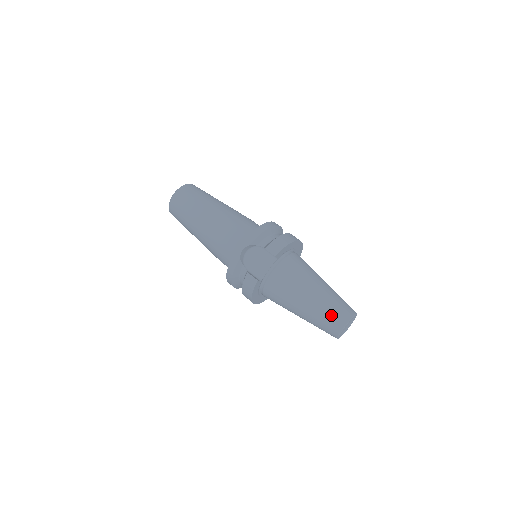
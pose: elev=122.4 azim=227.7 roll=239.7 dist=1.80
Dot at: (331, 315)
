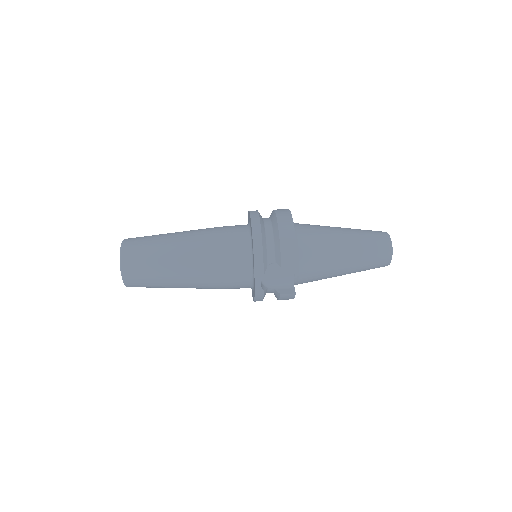
Dot at: (375, 261)
